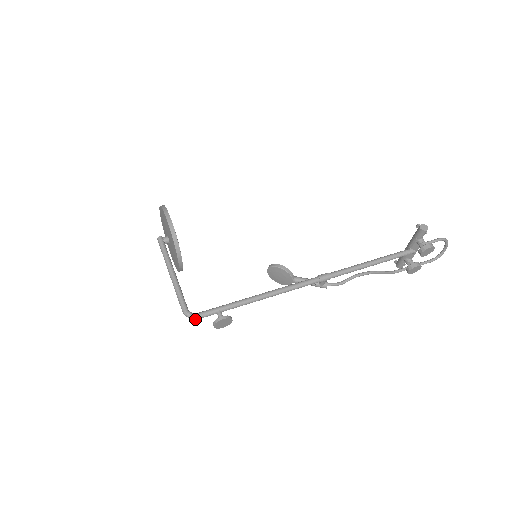
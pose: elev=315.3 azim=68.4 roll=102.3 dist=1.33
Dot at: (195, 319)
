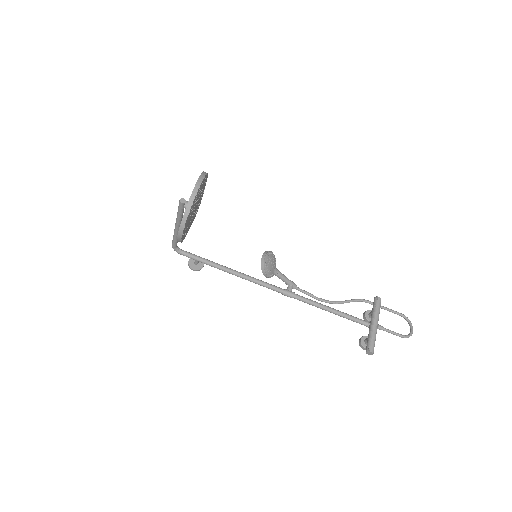
Dot at: (179, 251)
